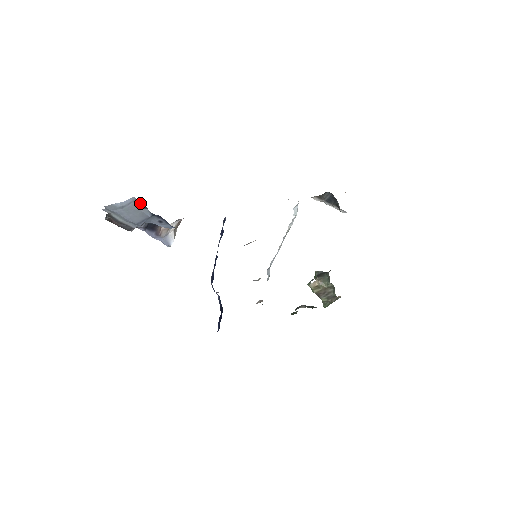
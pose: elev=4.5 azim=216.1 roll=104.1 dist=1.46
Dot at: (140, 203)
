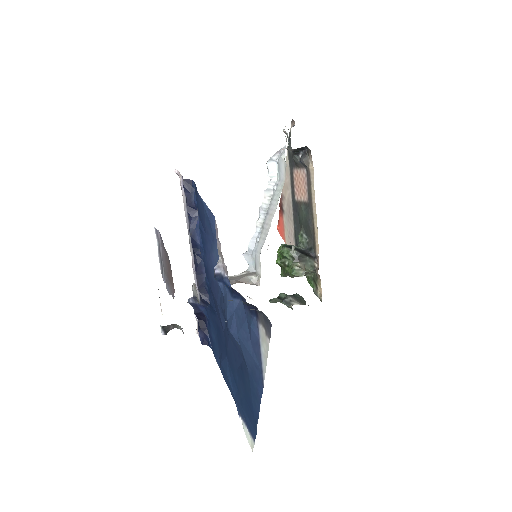
Dot at: (252, 309)
